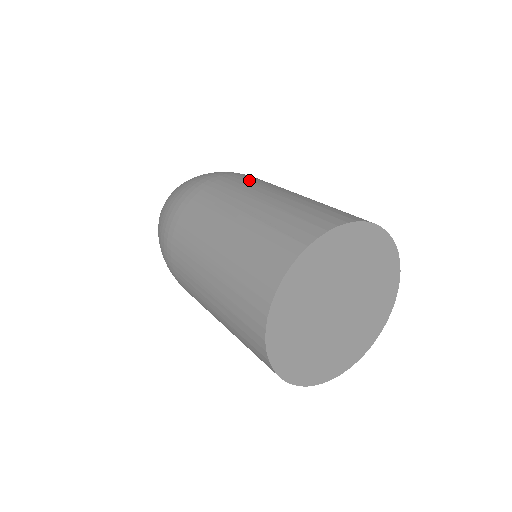
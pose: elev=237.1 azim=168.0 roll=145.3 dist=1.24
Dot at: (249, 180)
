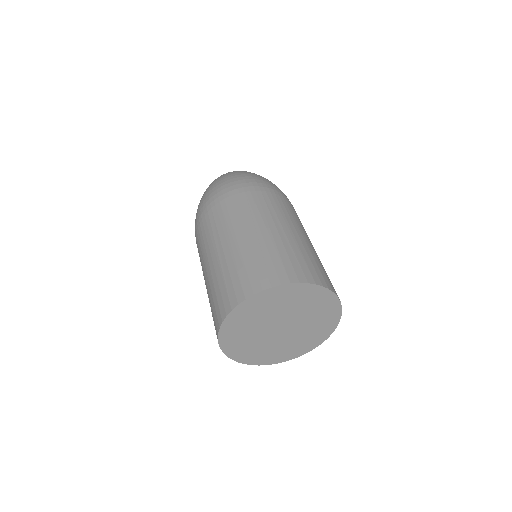
Dot at: (275, 203)
